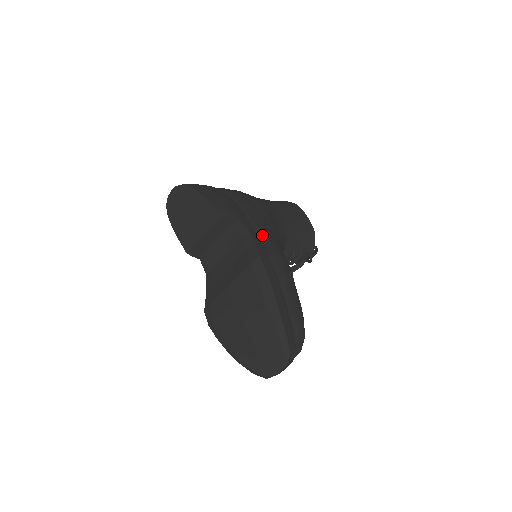
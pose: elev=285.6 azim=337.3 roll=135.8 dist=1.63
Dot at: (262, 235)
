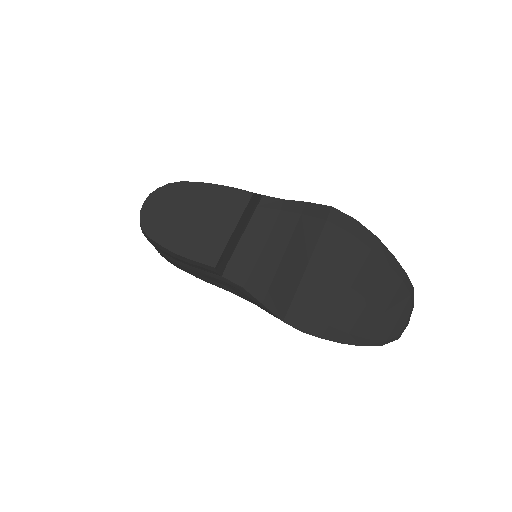
Dot at: occluded
